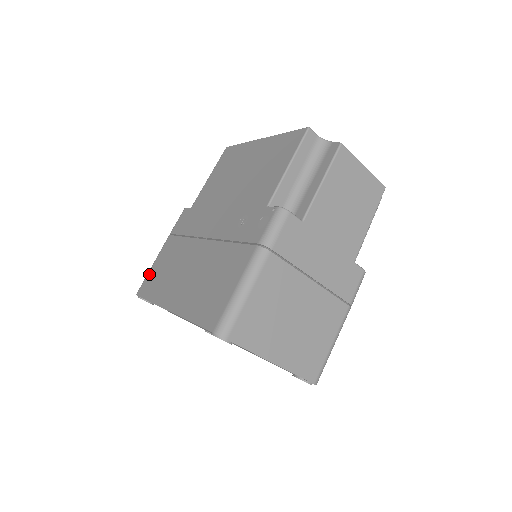
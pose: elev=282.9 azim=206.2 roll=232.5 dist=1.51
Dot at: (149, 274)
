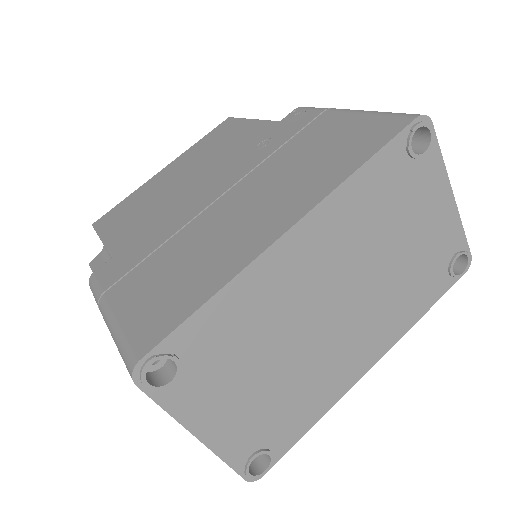
Dot at: (132, 325)
